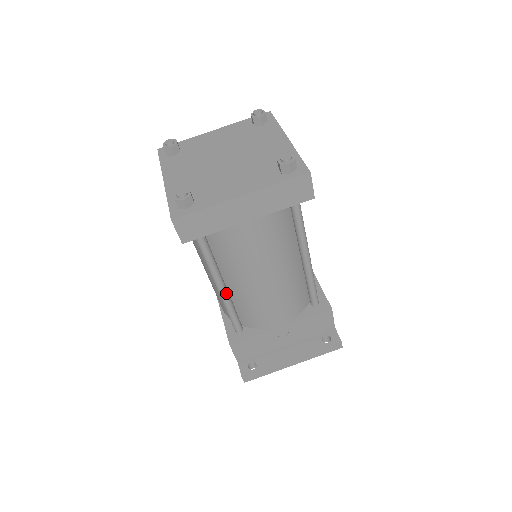
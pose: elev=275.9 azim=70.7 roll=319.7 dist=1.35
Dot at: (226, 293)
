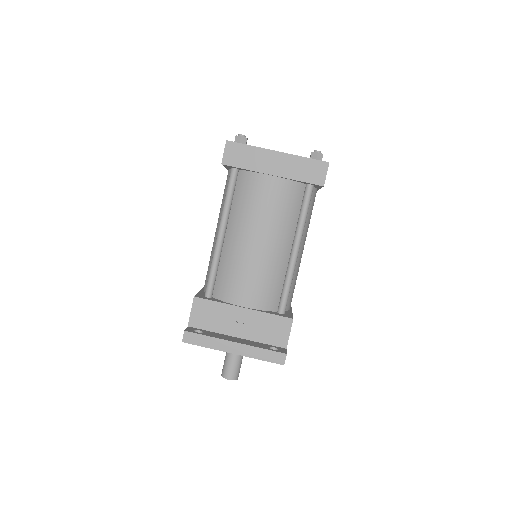
Dot at: (221, 242)
